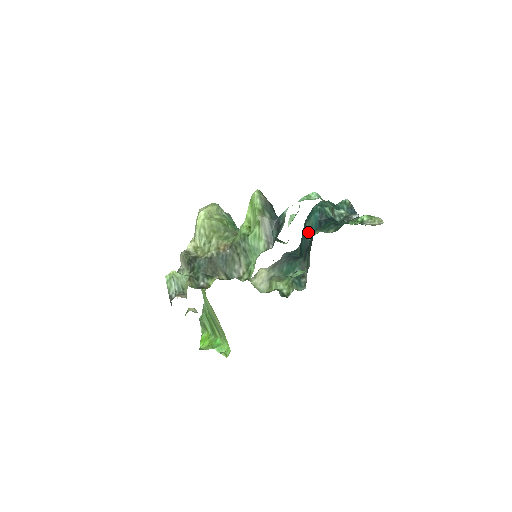
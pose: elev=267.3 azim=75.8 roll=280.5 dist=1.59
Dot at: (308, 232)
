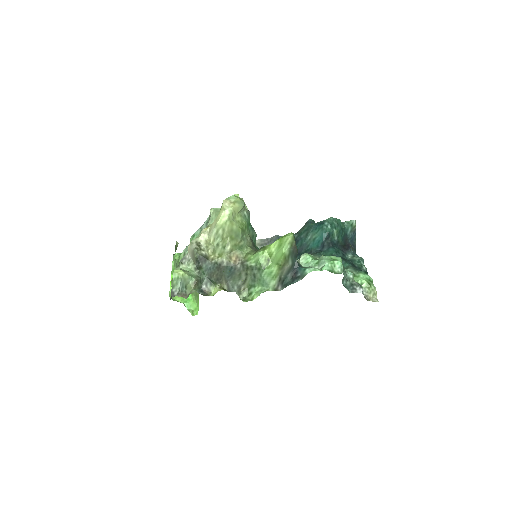
Dot at: (308, 241)
